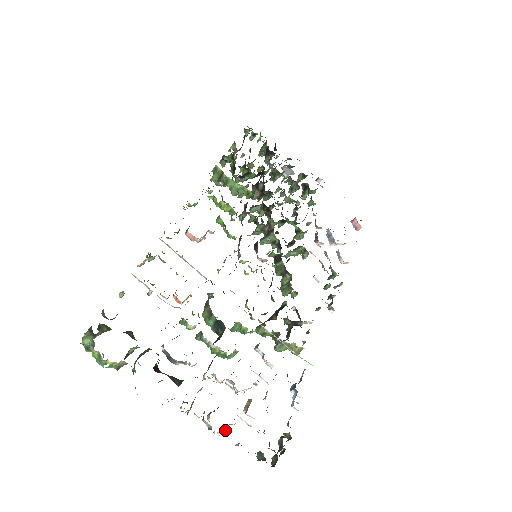
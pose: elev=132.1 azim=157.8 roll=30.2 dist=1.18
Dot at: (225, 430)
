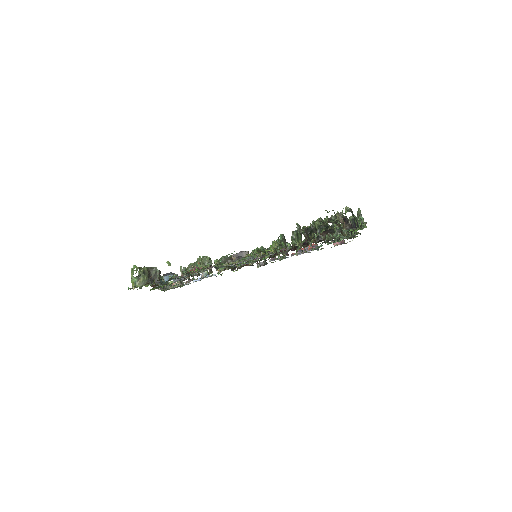
Dot at: occluded
